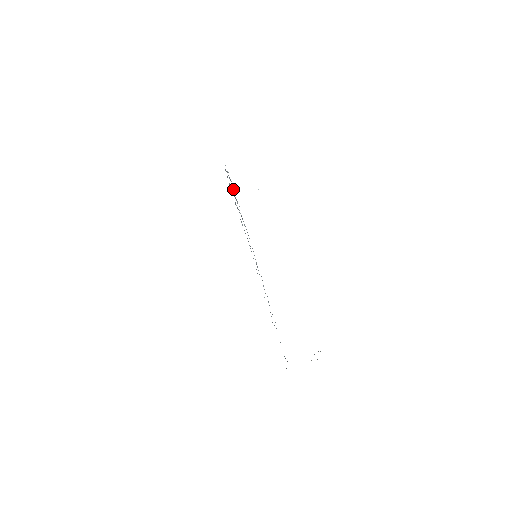
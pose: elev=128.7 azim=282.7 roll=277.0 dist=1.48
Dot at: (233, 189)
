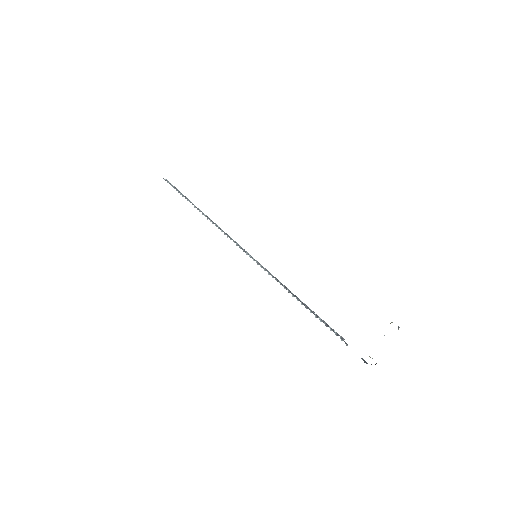
Dot at: (187, 199)
